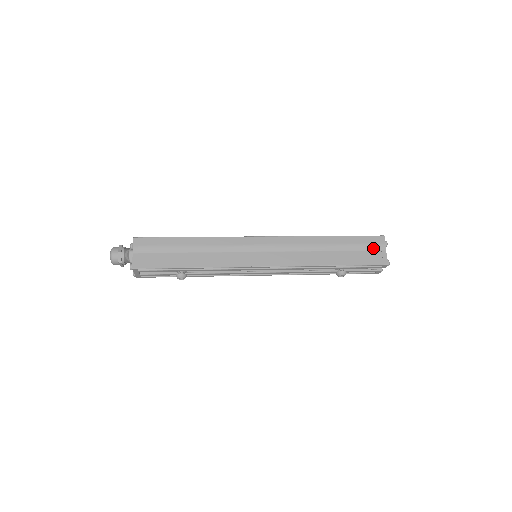
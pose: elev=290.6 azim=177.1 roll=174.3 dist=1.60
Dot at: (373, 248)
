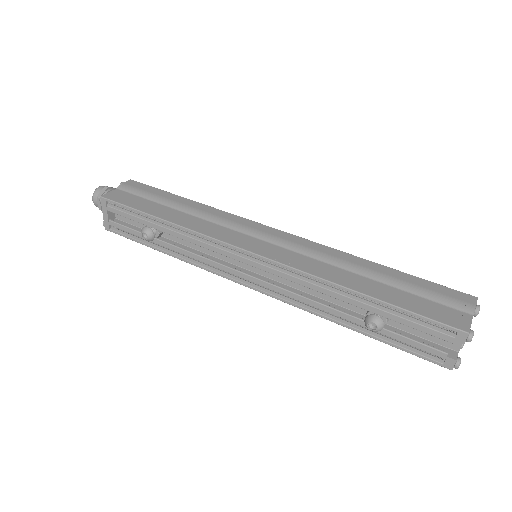
Dot at: (448, 303)
